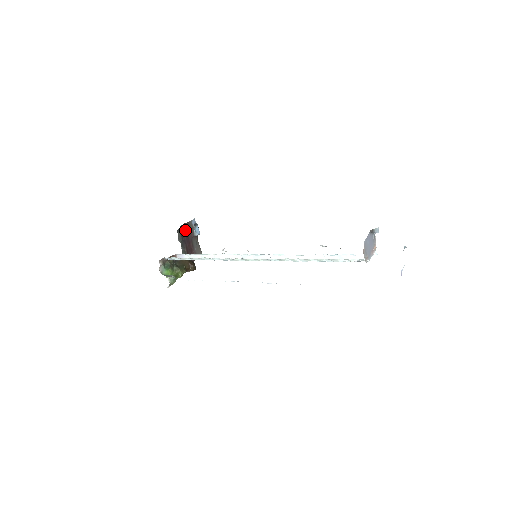
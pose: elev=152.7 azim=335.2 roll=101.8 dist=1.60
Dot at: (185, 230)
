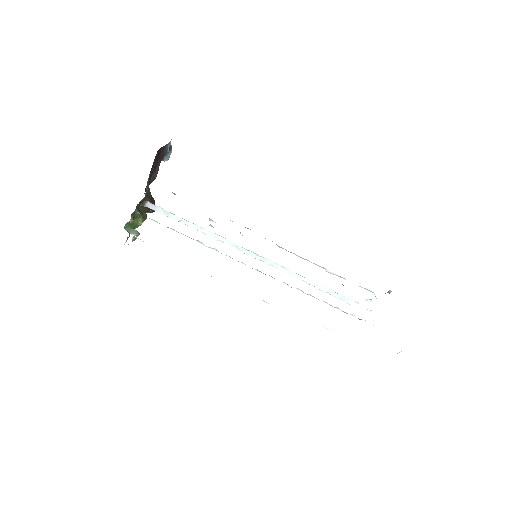
Dot at: (157, 156)
